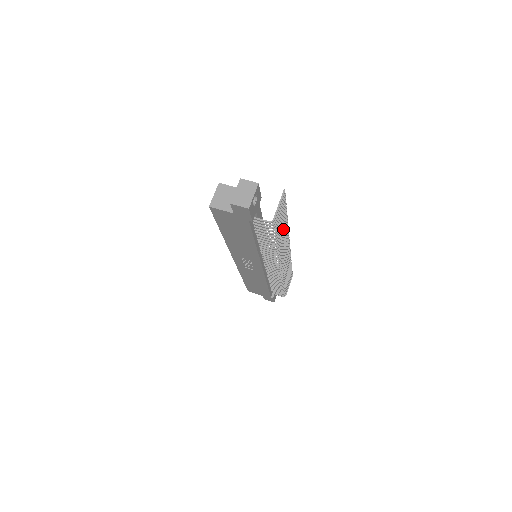
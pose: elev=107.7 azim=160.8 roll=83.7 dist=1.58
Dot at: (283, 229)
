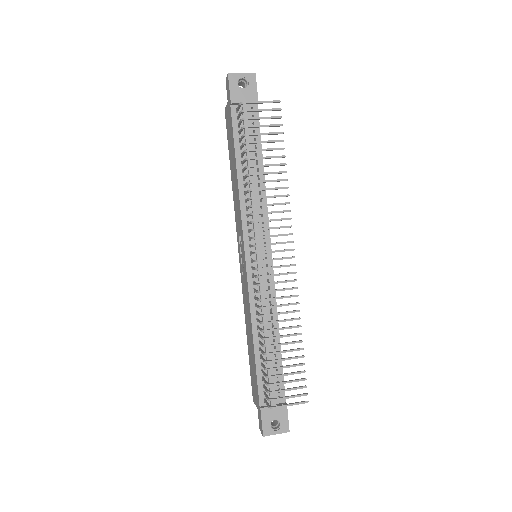
Dot at: (271, 172)
